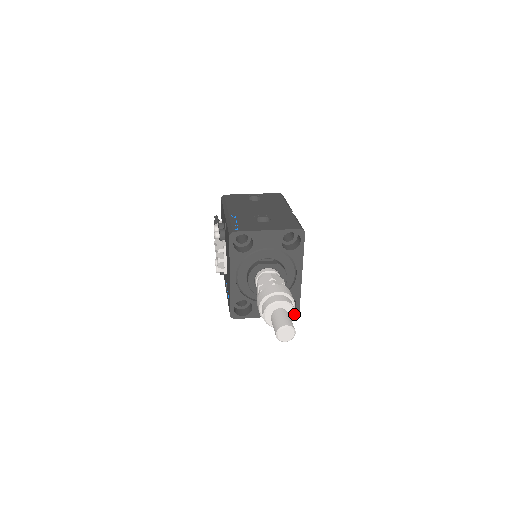
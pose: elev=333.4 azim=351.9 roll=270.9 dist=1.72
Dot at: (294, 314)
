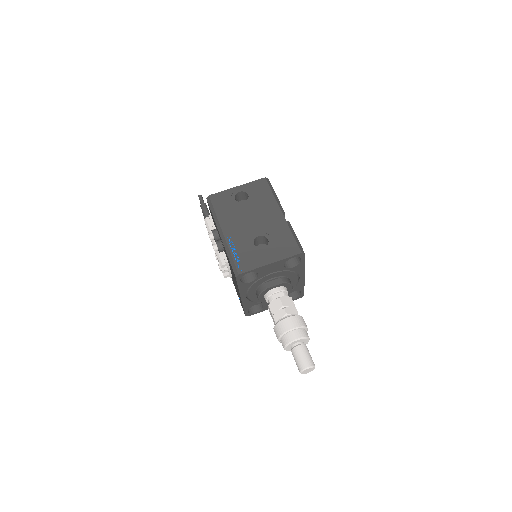
Dot at: occluded
